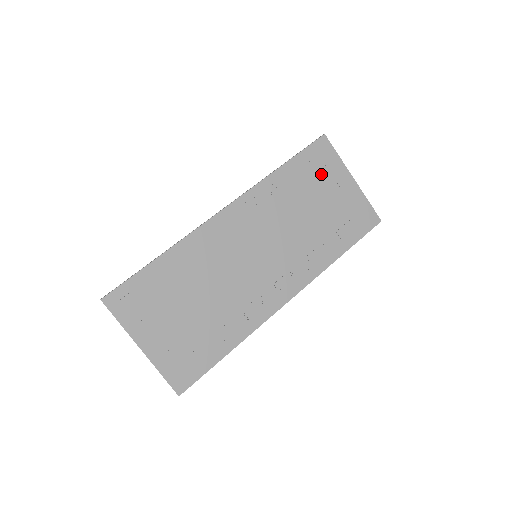
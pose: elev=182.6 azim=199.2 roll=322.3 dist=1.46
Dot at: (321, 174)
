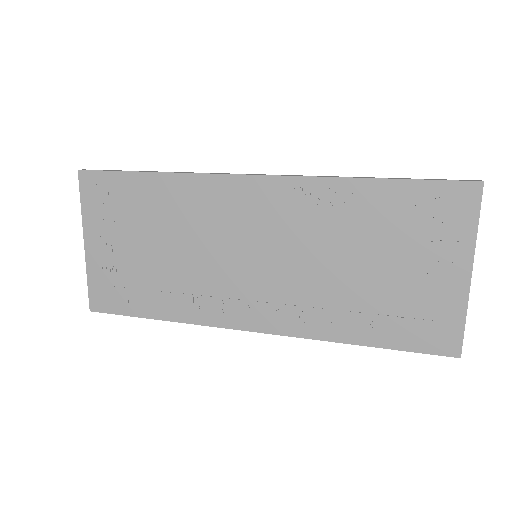
Dot at: (424, 231)
